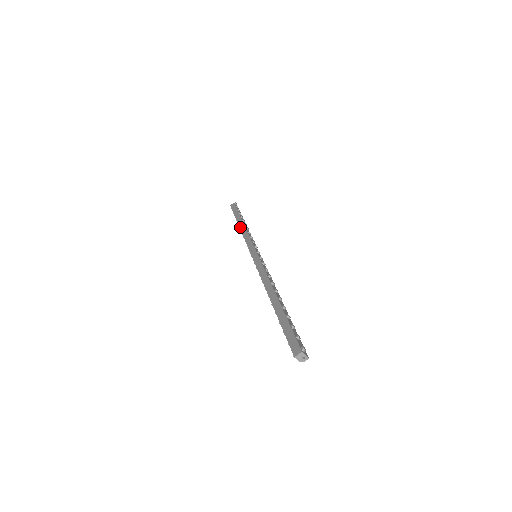
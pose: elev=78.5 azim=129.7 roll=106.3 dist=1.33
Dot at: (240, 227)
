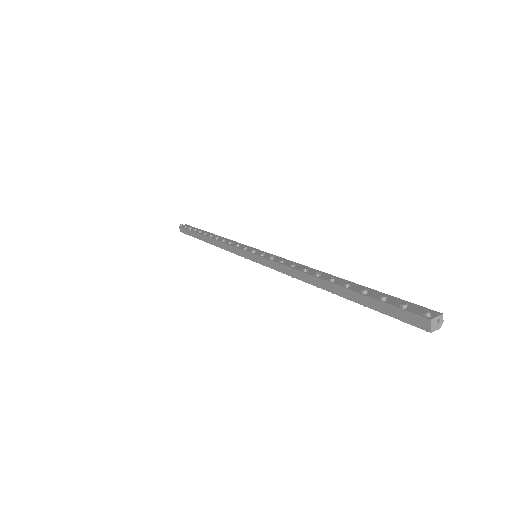
Dot at: (211, 244)
